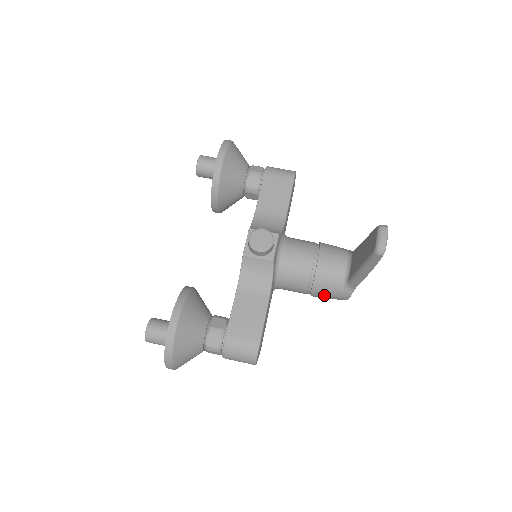
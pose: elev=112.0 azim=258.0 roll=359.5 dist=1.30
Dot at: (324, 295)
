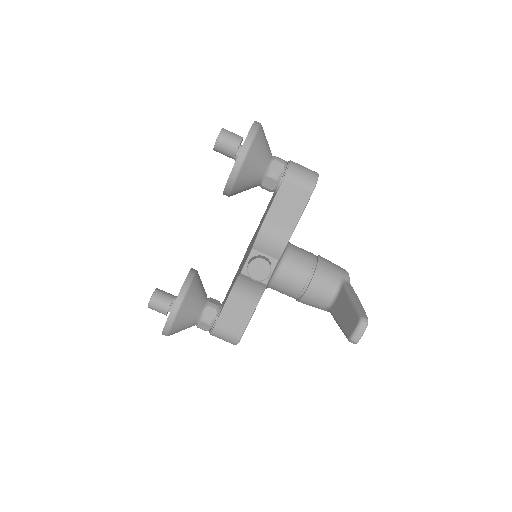
Dot at: occluded
